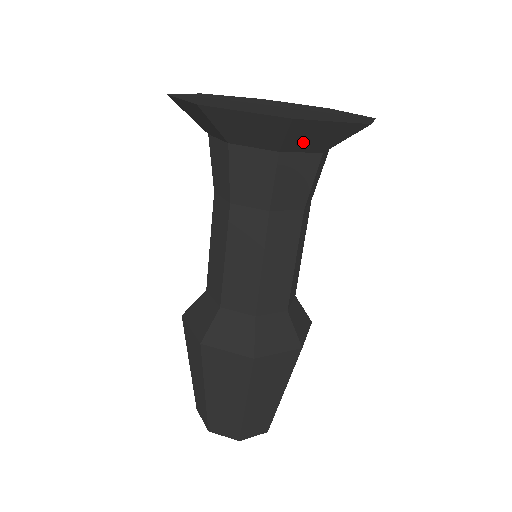
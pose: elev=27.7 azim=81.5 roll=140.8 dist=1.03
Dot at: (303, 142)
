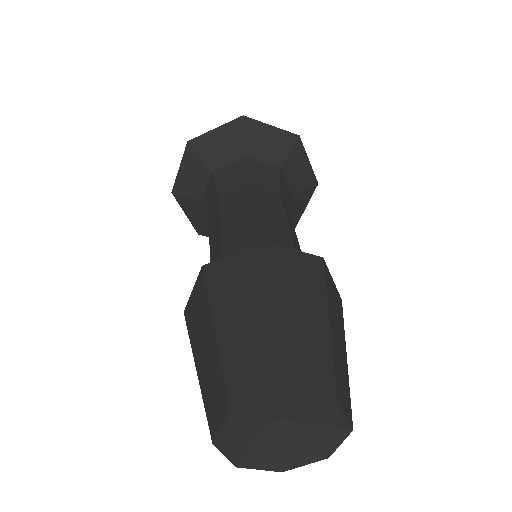
Dot at: (218, 155)
